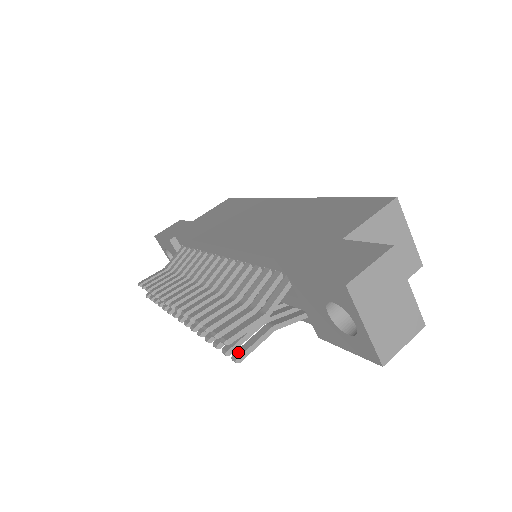
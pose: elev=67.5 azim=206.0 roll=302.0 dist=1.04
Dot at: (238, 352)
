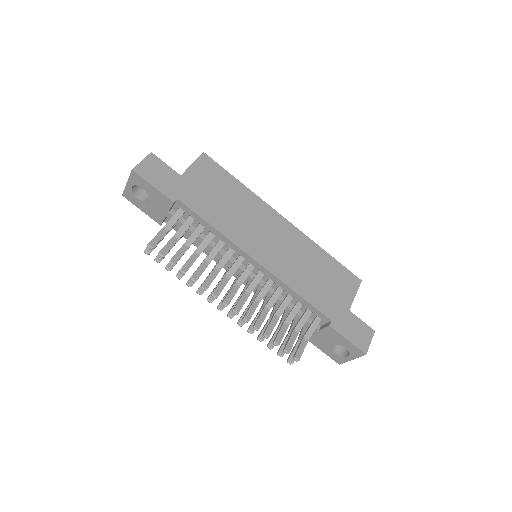
Dot at: (292, 359)
